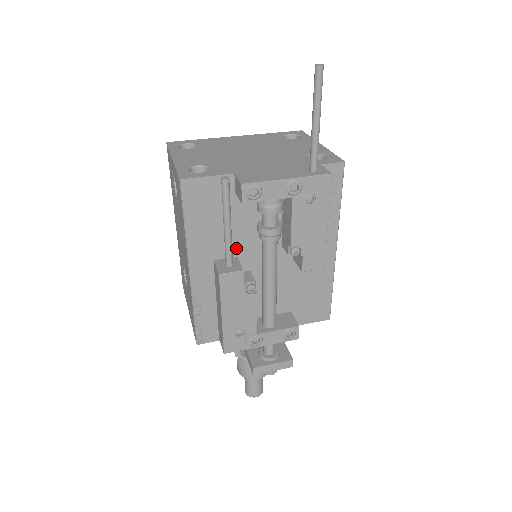
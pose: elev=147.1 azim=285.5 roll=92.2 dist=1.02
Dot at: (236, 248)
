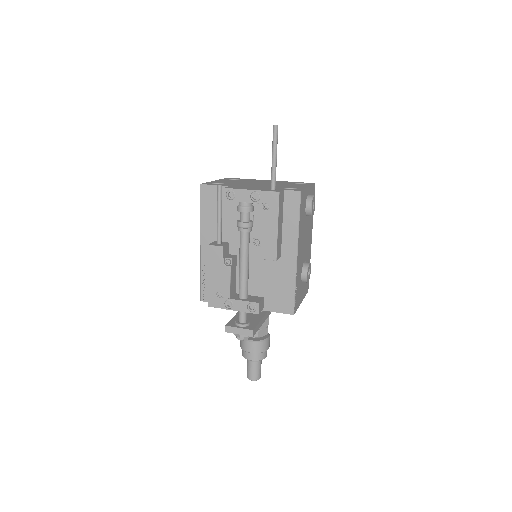
Dot at: (229, 236)
